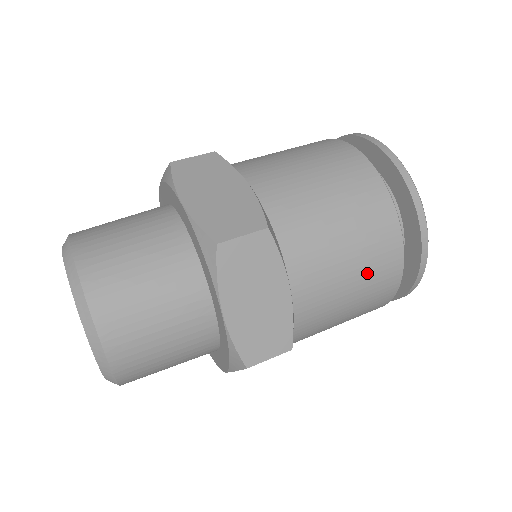
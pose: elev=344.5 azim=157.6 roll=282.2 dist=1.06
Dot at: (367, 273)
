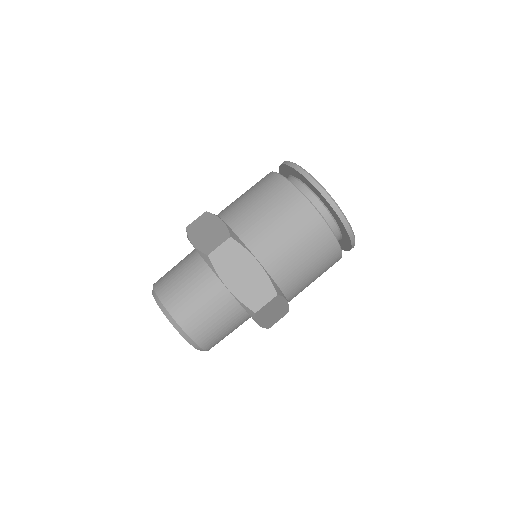
Dot at: (323, 272)
